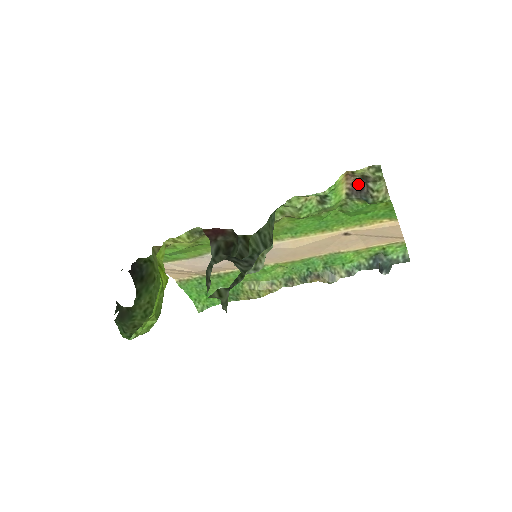
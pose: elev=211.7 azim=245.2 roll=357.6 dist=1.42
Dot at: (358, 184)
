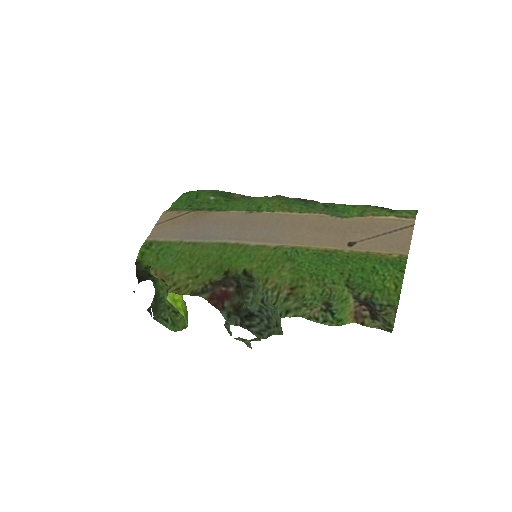
Dot at: (367, 306)
